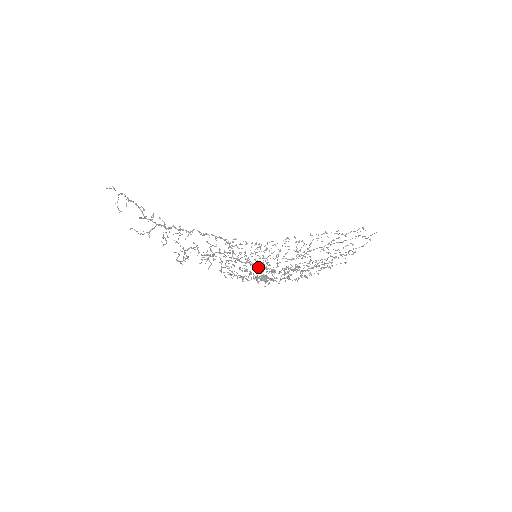
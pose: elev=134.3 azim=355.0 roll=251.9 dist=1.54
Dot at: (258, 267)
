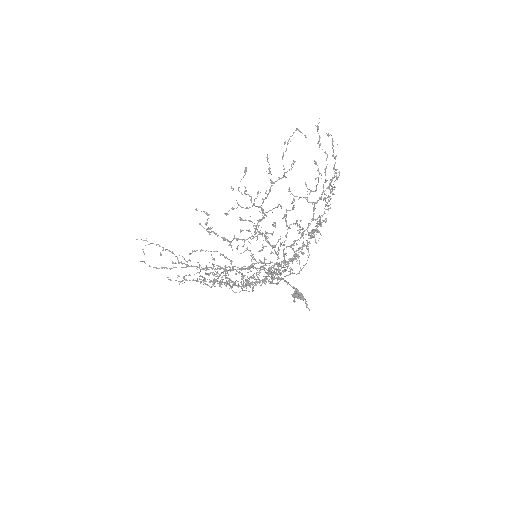
Dot at: (282, 278)
